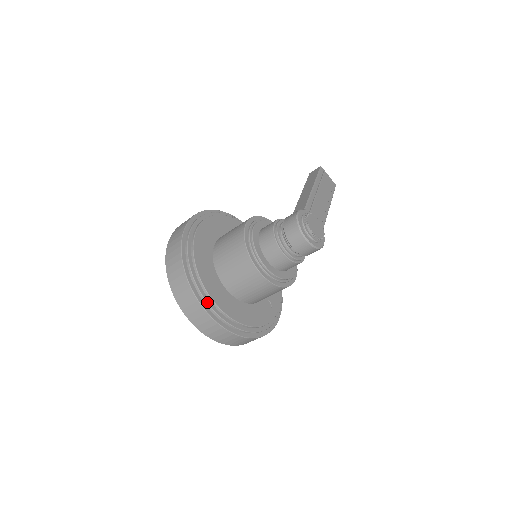
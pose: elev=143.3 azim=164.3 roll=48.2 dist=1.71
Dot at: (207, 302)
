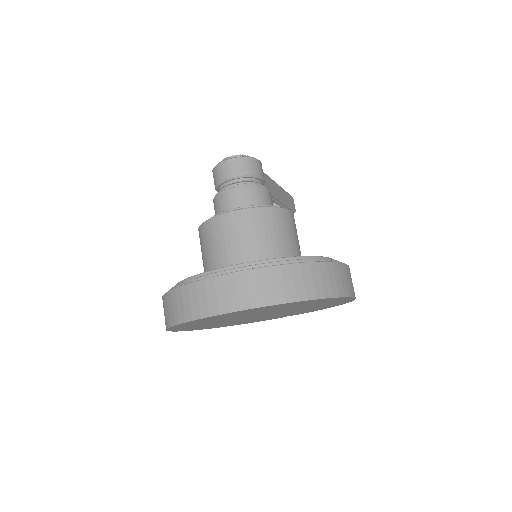
Dot at: (199, 277)
